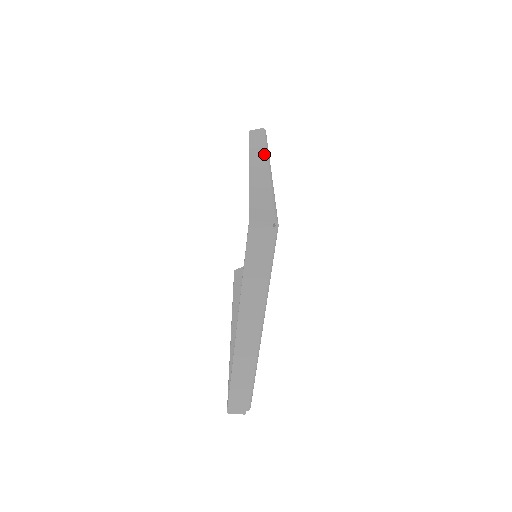
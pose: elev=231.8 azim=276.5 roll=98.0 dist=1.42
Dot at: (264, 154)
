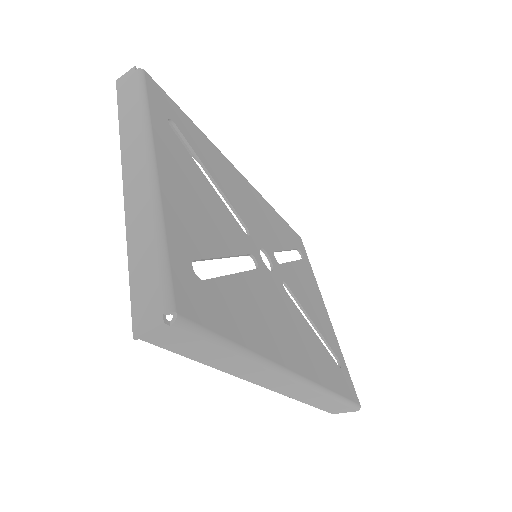
Dot at: occluded
